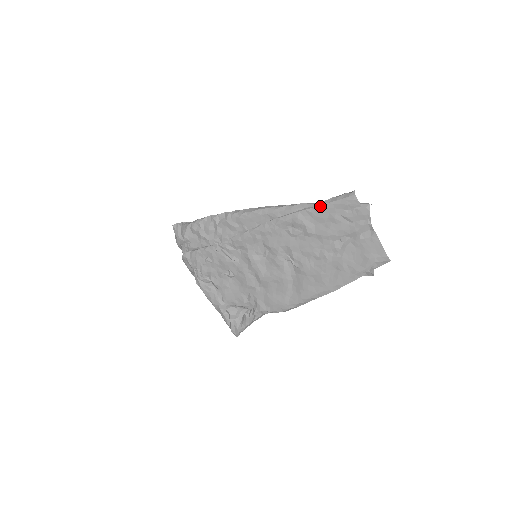
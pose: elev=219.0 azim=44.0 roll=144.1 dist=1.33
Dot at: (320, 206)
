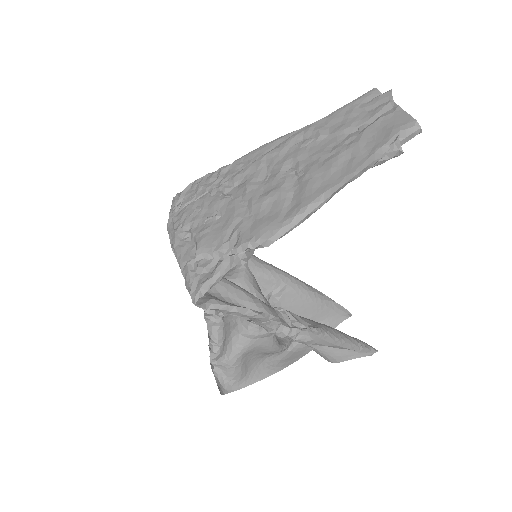
Dot at: (337, 110)
